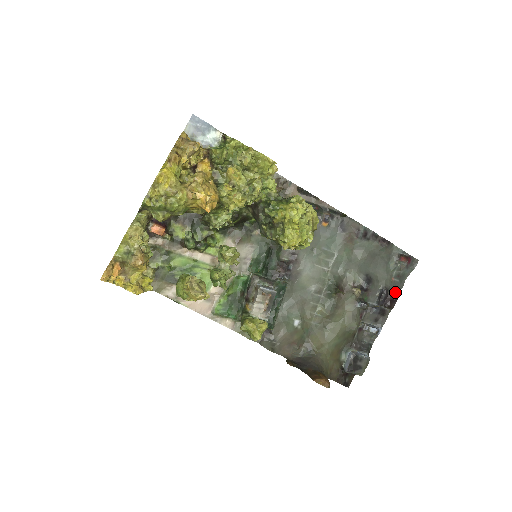
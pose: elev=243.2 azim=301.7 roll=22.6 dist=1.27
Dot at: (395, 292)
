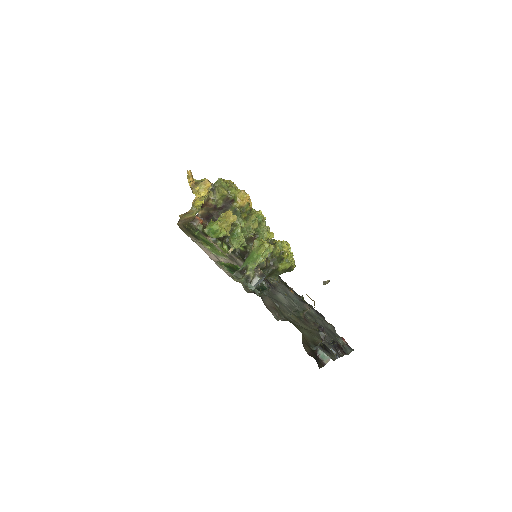
Dot at: occluded
